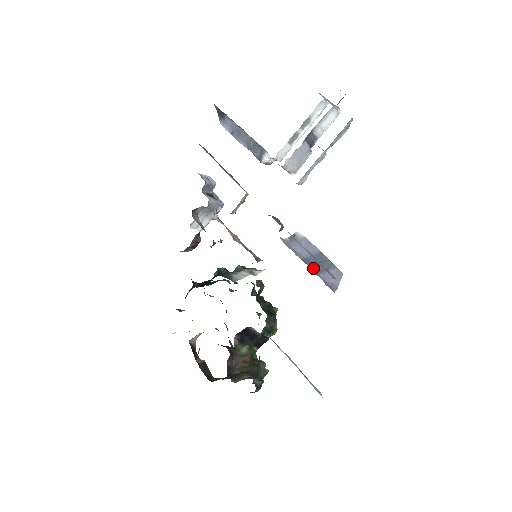
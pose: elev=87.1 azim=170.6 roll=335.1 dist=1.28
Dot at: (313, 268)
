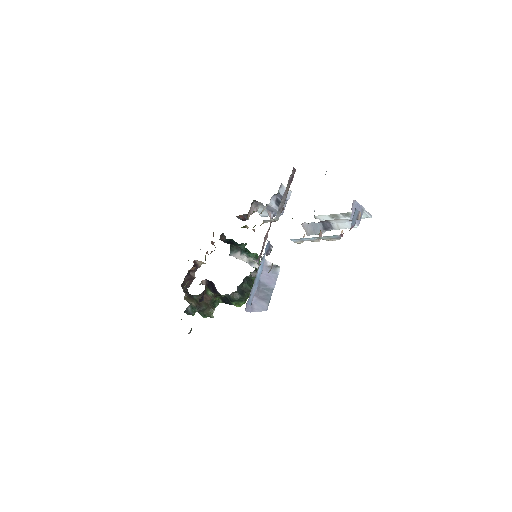
Dot at: occluded
